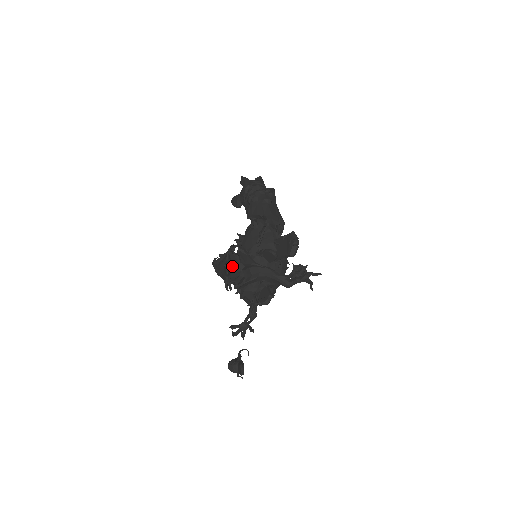
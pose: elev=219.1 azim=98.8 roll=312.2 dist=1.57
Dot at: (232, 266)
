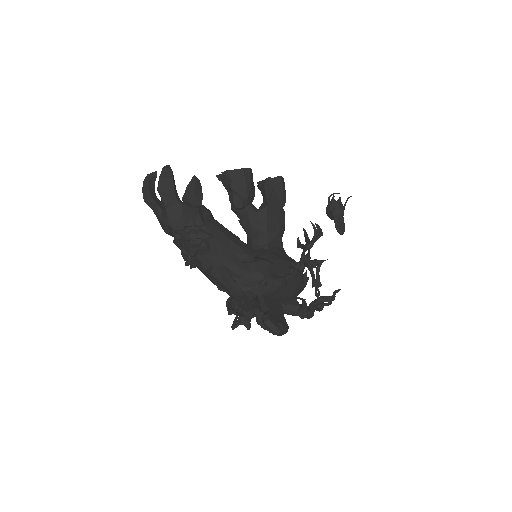
Dot at: occluded
